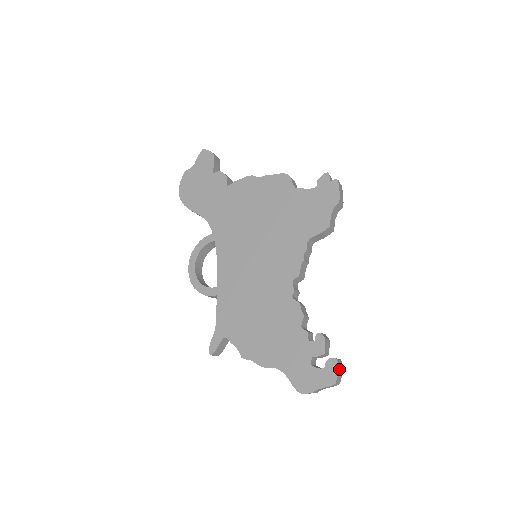
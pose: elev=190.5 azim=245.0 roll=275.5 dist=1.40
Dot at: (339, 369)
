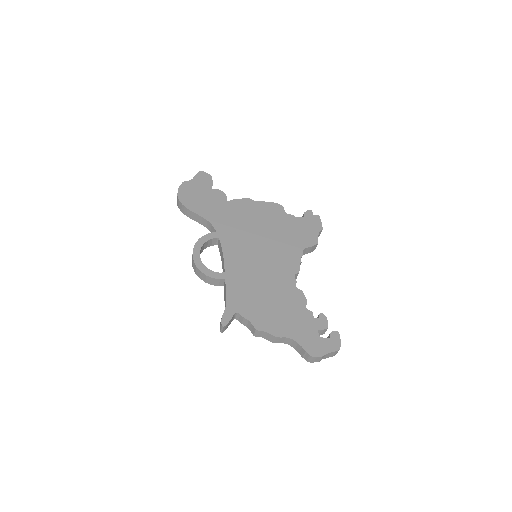
Dot at: (339, 340)
